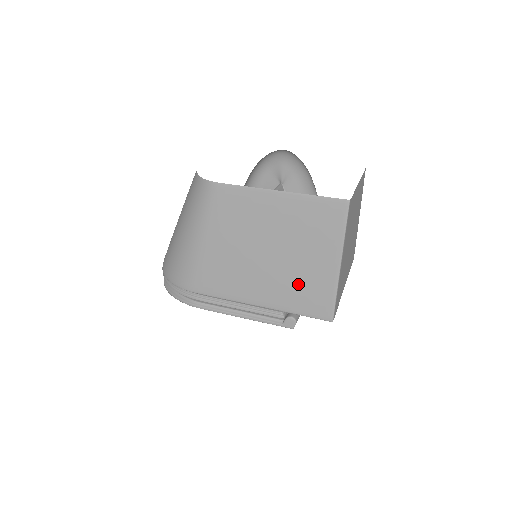
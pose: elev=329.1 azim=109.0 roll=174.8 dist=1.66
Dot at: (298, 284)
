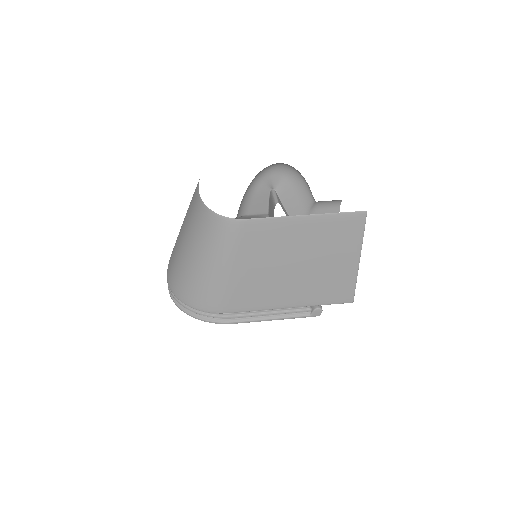
Dot at: (324, 283)
